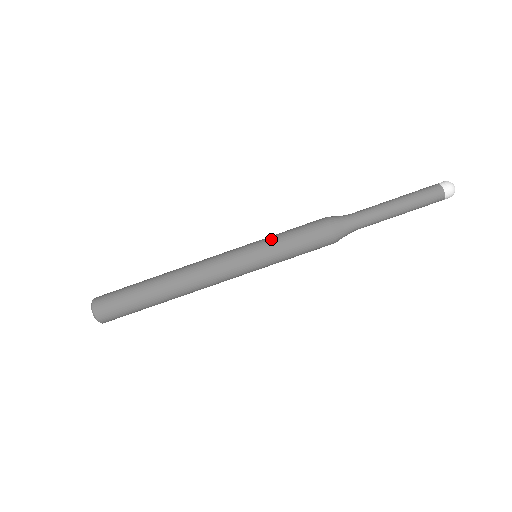
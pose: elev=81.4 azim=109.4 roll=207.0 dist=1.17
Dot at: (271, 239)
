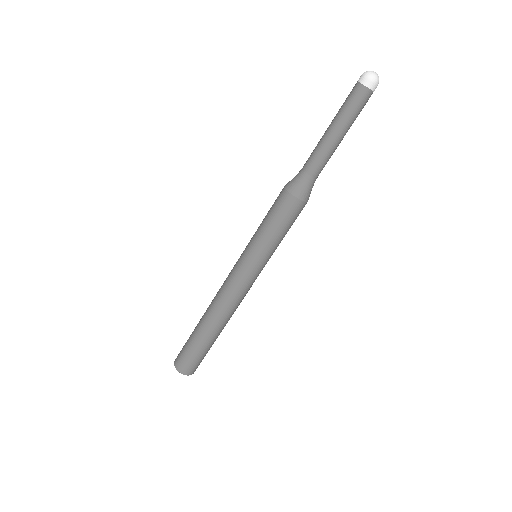
Dot at: (258, 241)
